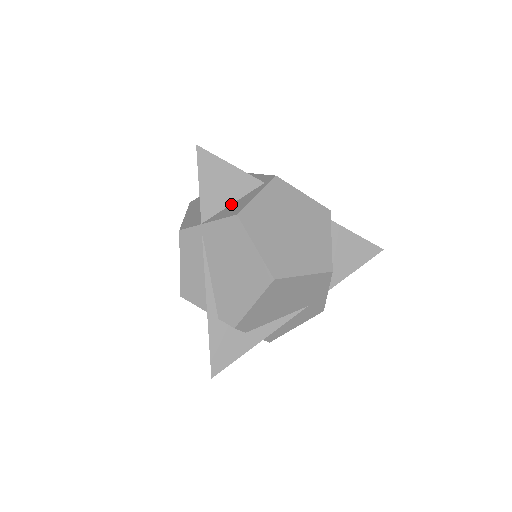
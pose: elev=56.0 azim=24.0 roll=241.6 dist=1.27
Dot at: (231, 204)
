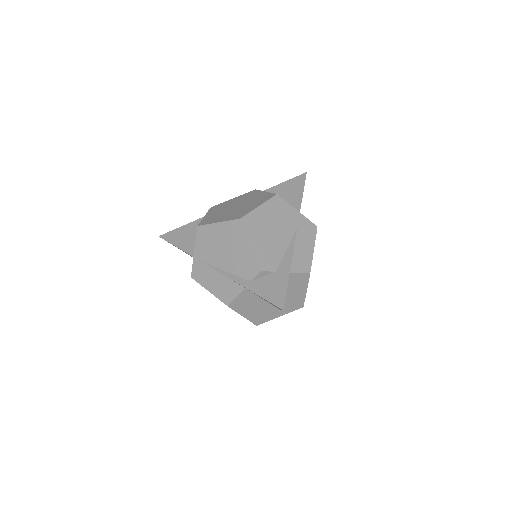
Dot at: occluded
